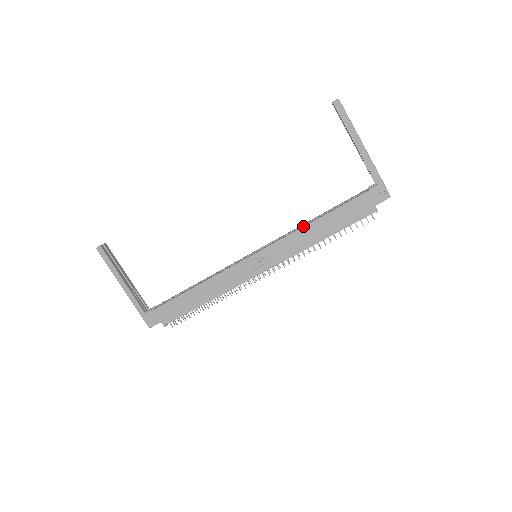
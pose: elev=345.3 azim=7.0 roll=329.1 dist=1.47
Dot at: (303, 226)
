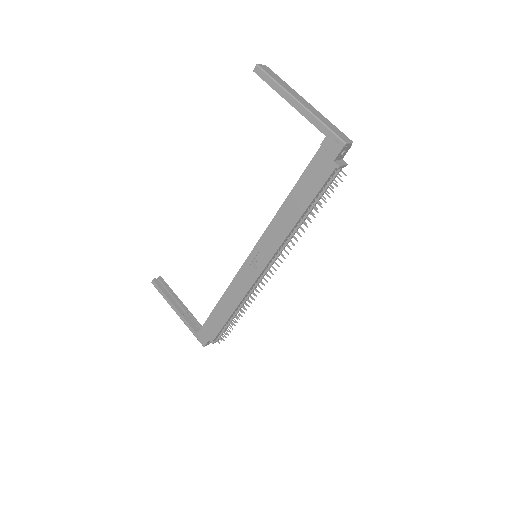
Dot at: (277, 211)
